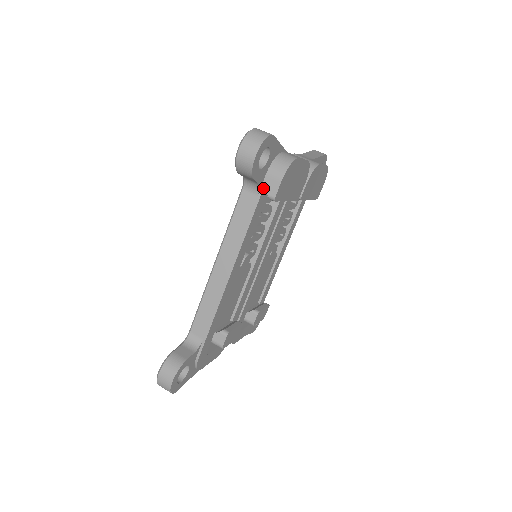
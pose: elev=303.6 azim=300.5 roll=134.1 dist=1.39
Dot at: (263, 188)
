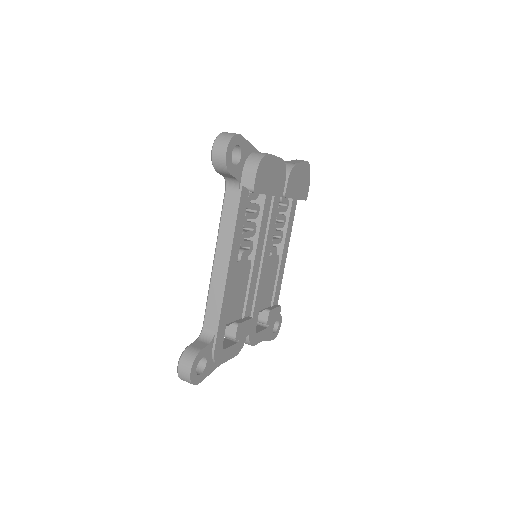
Dot at: (242, 183)
